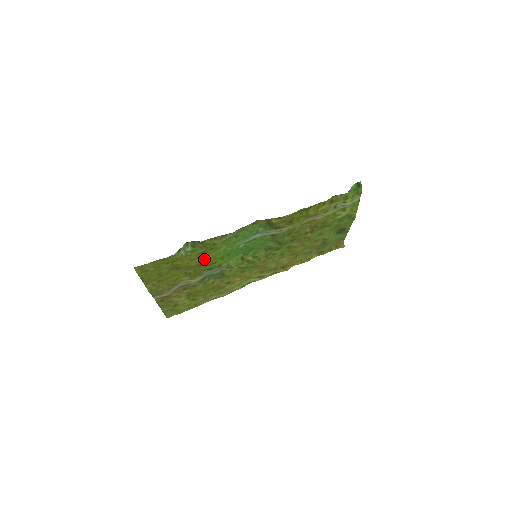
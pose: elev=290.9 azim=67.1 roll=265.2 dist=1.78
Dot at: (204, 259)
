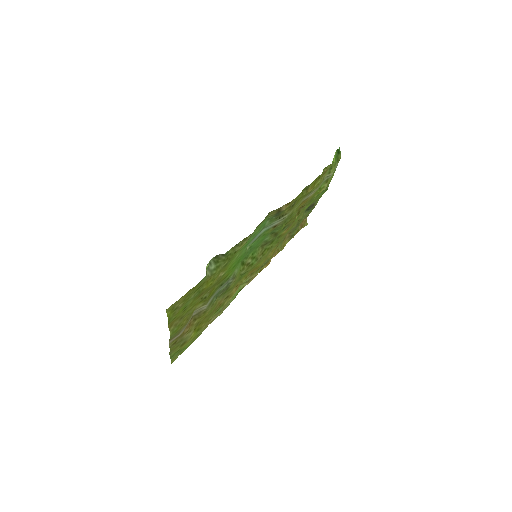
Dot at: (221, 275)
